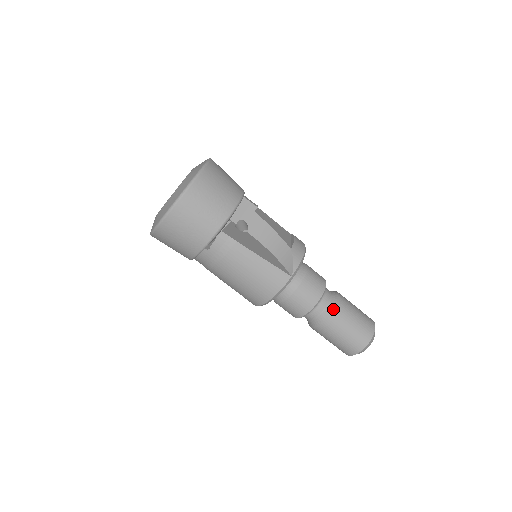
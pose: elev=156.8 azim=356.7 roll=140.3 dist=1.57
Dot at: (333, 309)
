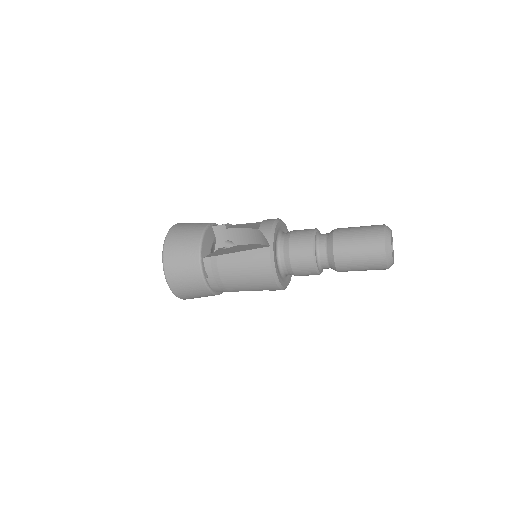
Dot at: (331, 243)
